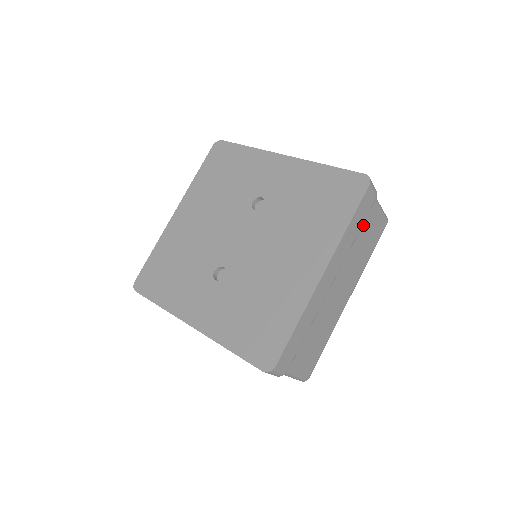
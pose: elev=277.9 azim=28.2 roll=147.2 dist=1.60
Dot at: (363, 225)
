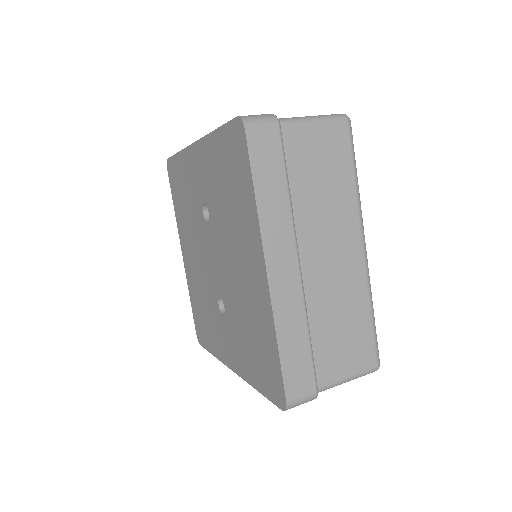
Dot at: (294, 167)
